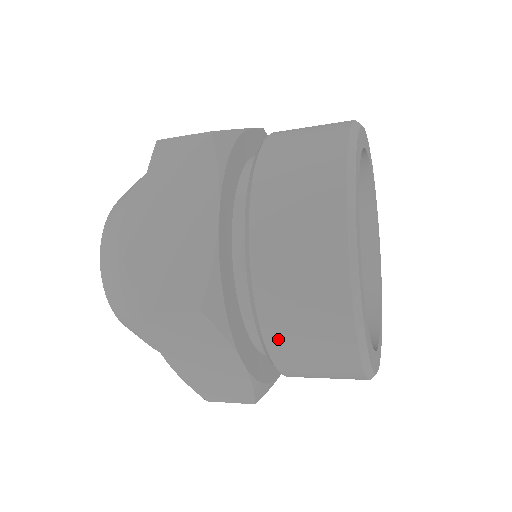
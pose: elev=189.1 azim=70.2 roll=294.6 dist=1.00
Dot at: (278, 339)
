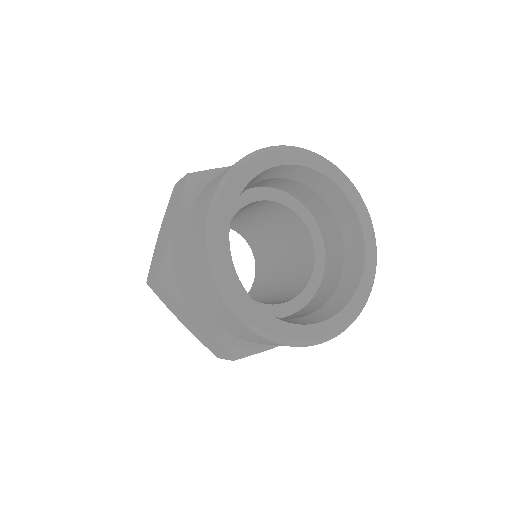
Dot at: (202, 302)
